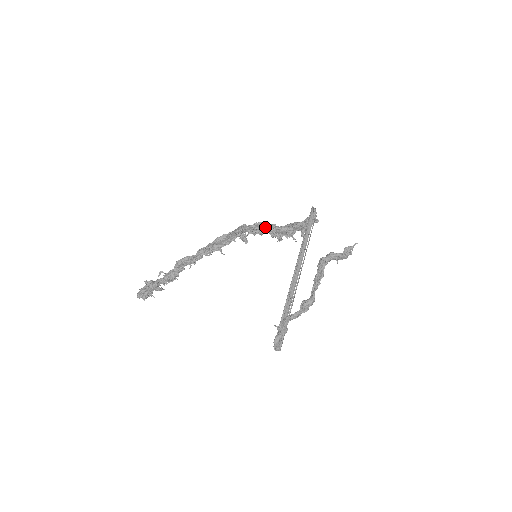
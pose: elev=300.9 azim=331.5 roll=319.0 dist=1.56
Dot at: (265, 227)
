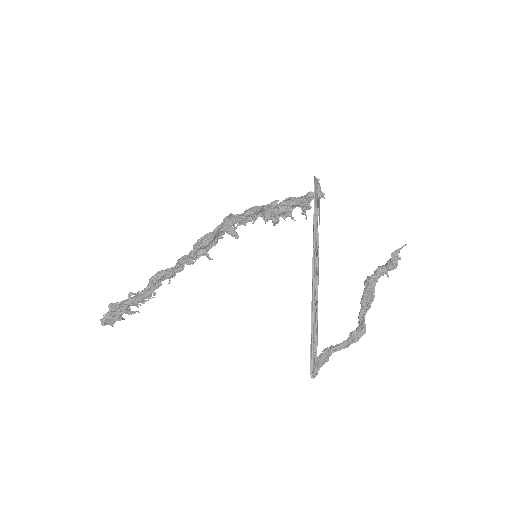
Dot at: (257, 212)
